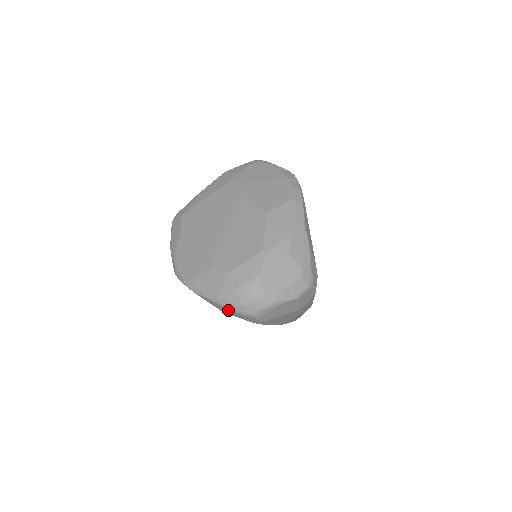
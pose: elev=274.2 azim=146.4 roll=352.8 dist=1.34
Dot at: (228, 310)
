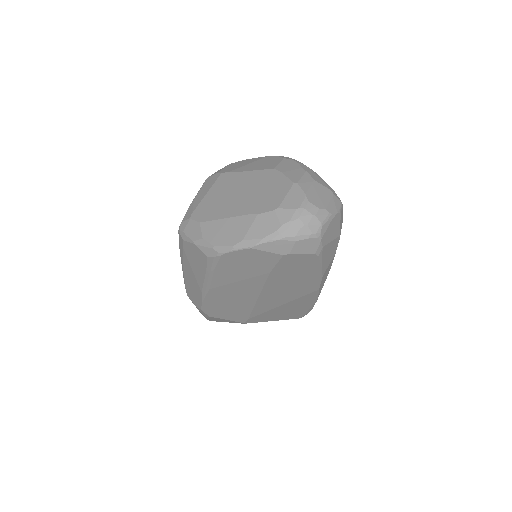
Dot at: (293, 241)
